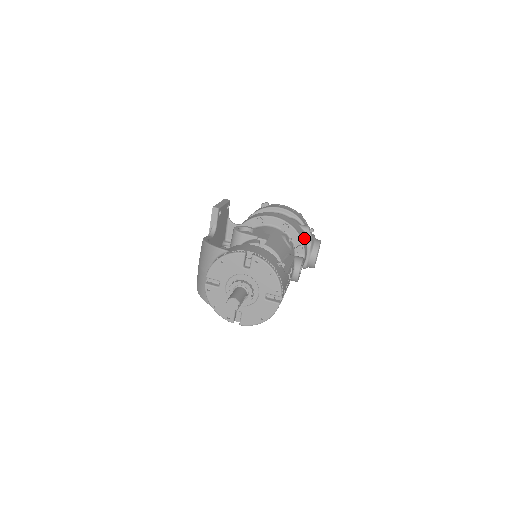
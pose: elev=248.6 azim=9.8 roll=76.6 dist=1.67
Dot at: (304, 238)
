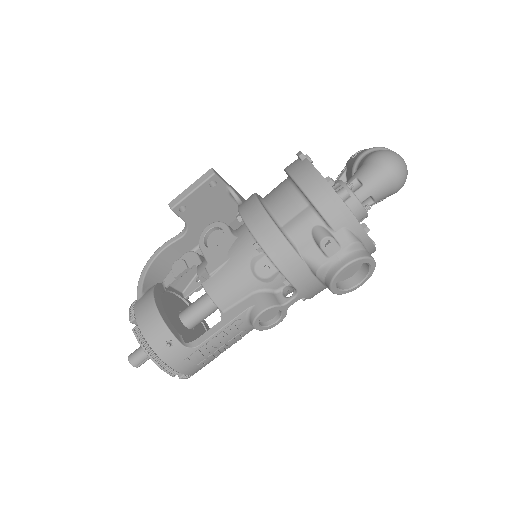
Dot at: (299, 264)
